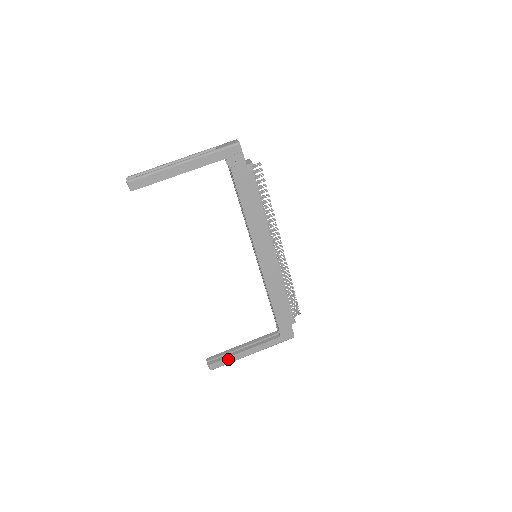
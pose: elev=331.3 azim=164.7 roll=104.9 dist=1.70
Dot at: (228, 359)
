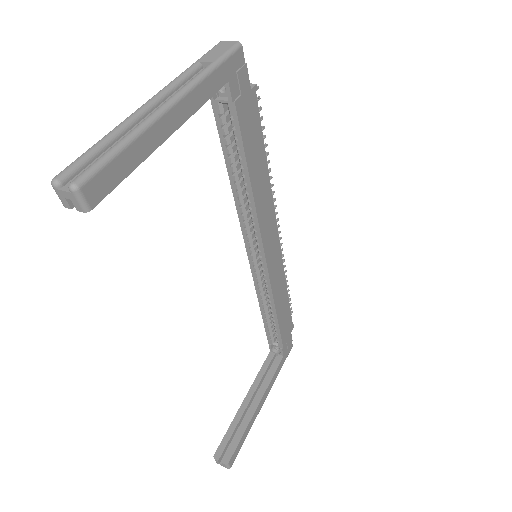
Dot at: (244, 434)
